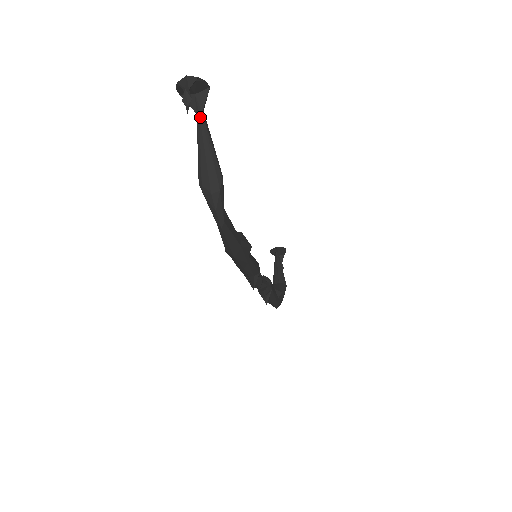
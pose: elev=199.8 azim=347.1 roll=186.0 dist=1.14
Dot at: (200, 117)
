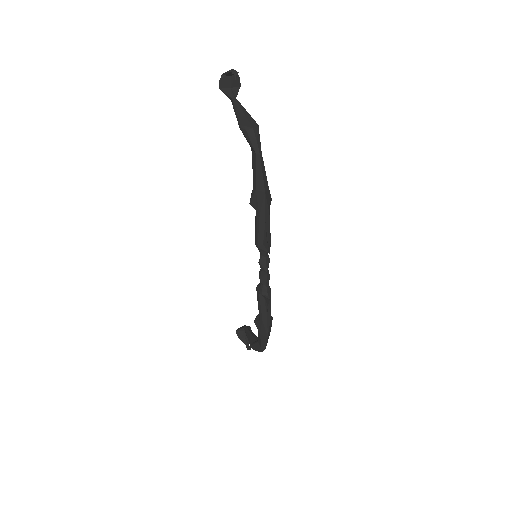
Dot at: (235, 99)
